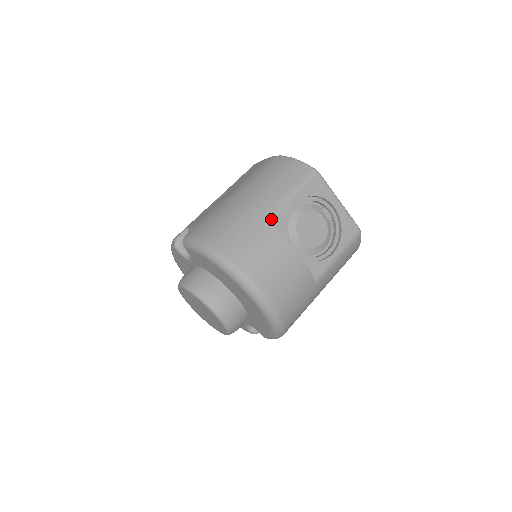
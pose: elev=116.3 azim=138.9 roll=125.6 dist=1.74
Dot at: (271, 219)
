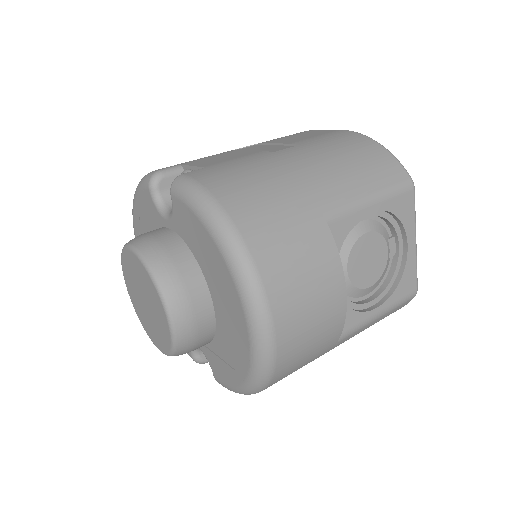
Dot at: (332, 217)
